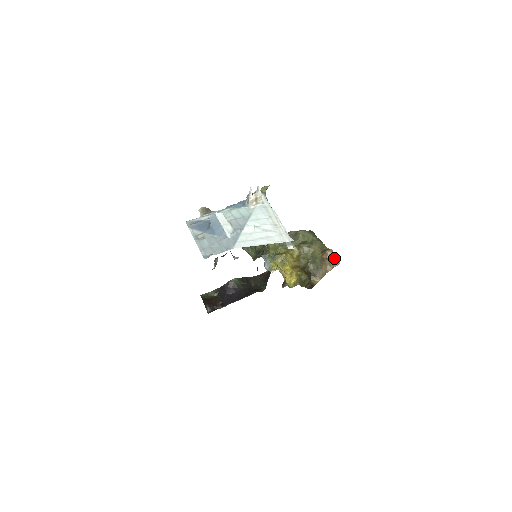
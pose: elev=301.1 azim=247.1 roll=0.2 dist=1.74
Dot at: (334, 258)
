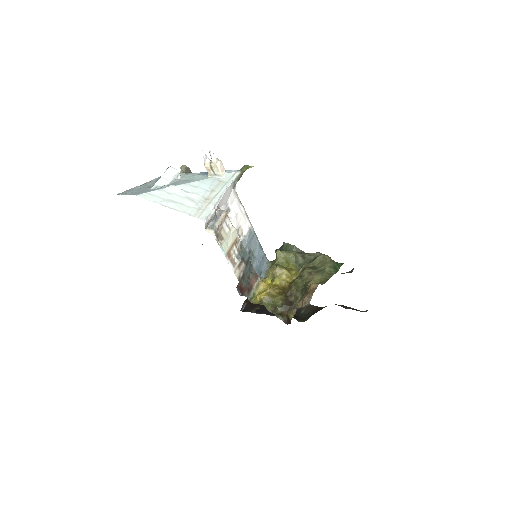
Dot at: (310, 294)
